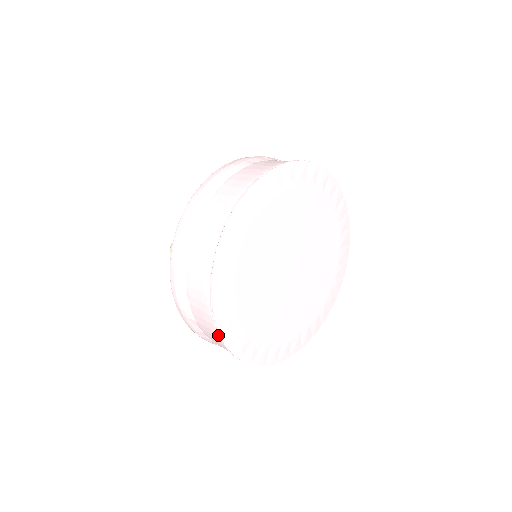
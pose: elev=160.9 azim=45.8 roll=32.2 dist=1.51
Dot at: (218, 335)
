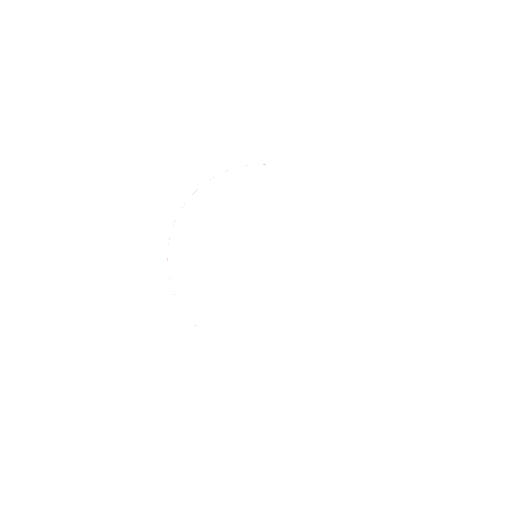
Dot at: occluded
